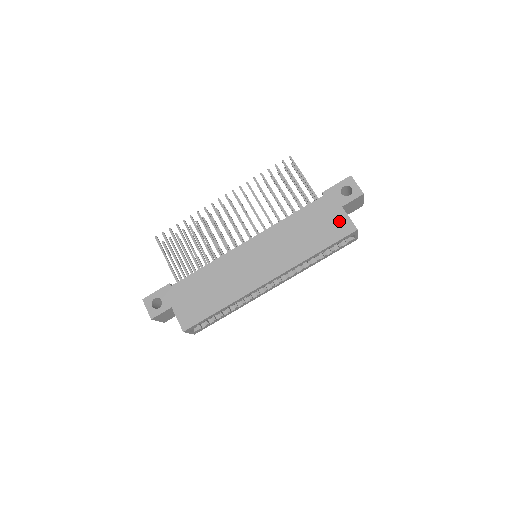
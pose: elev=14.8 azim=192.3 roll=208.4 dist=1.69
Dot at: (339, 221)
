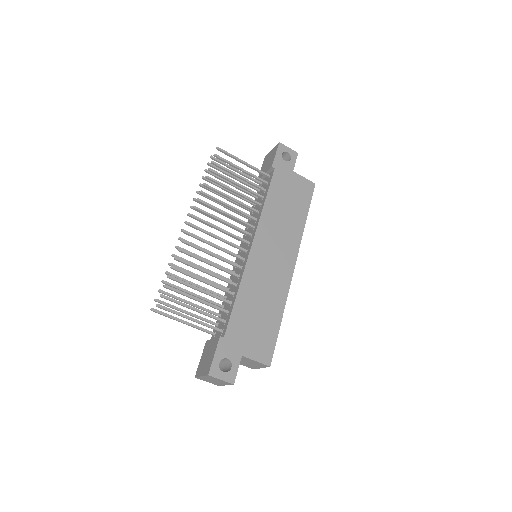
Dot at: (300, 184)
